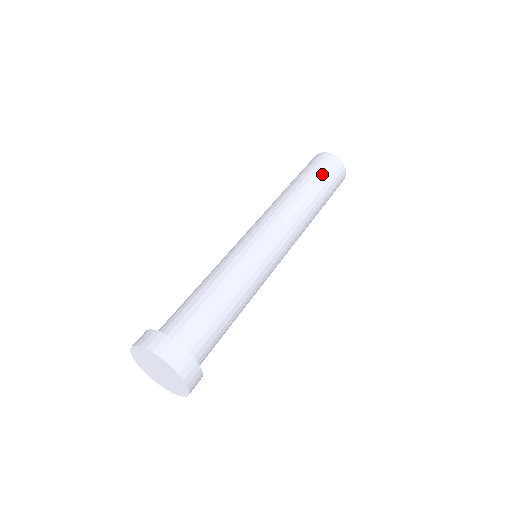
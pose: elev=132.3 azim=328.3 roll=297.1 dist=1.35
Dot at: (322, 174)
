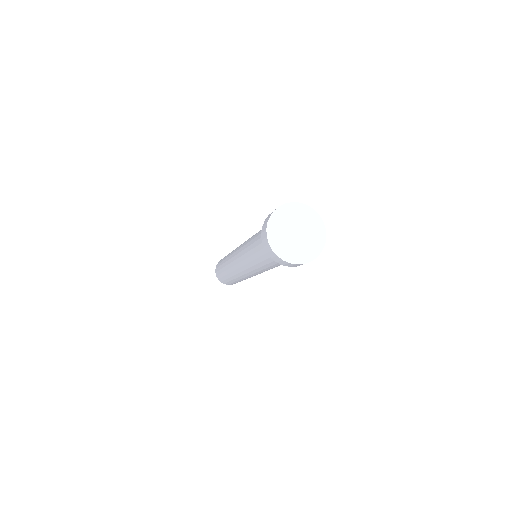
Dot at: occluded
